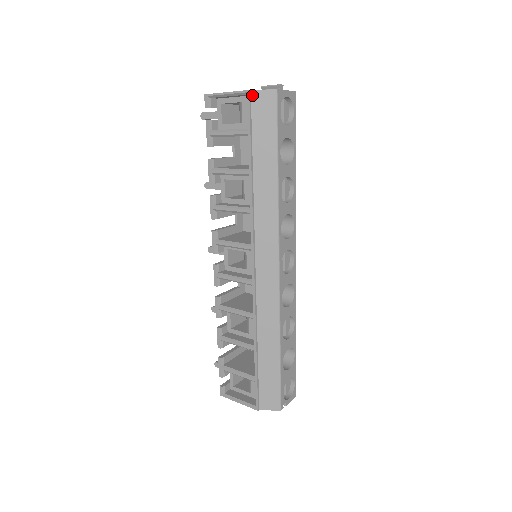
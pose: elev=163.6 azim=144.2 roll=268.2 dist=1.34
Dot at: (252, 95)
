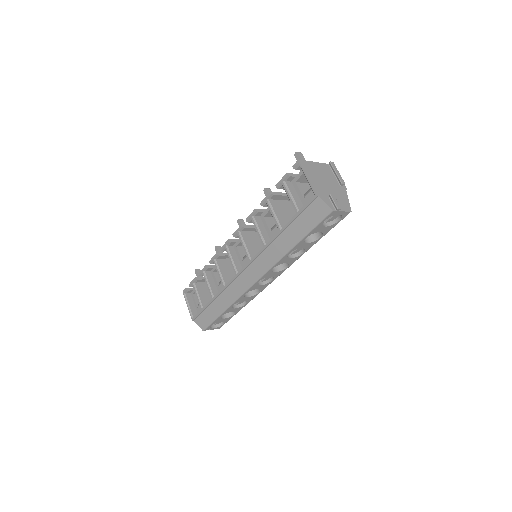
Dot at: (317, 199)
